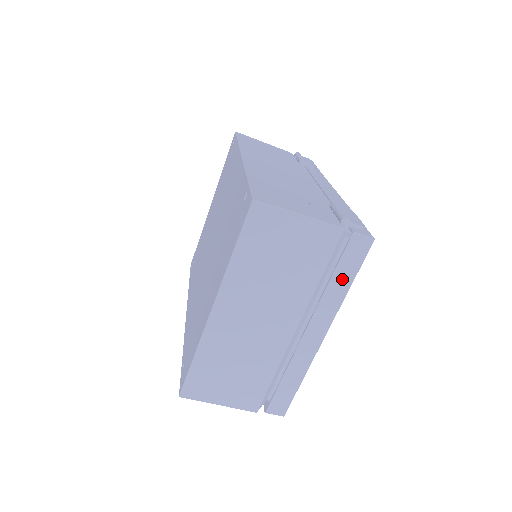
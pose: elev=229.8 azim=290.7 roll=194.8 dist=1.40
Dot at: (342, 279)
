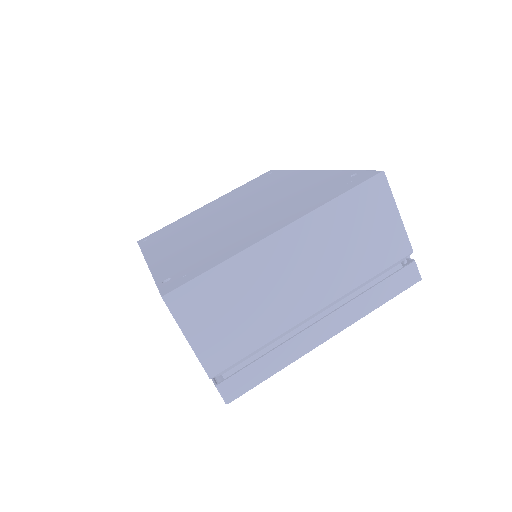
Dot at: (381, 294)
